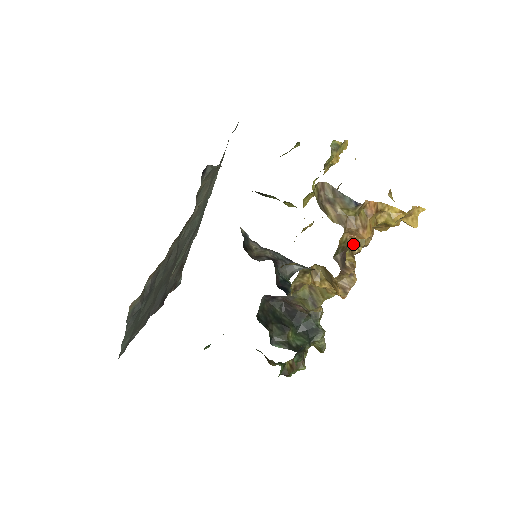
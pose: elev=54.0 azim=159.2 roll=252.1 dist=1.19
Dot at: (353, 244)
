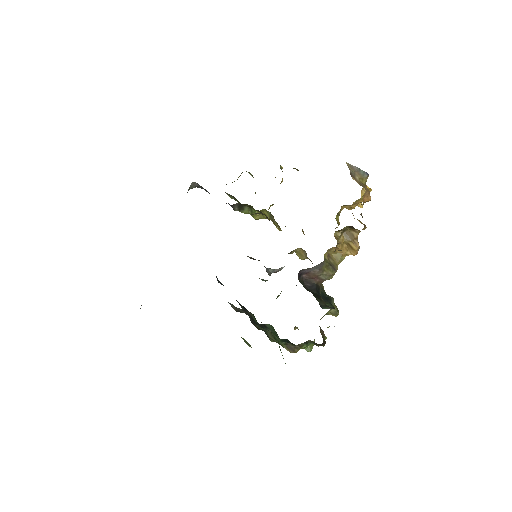
Dot at: (352, 213)
